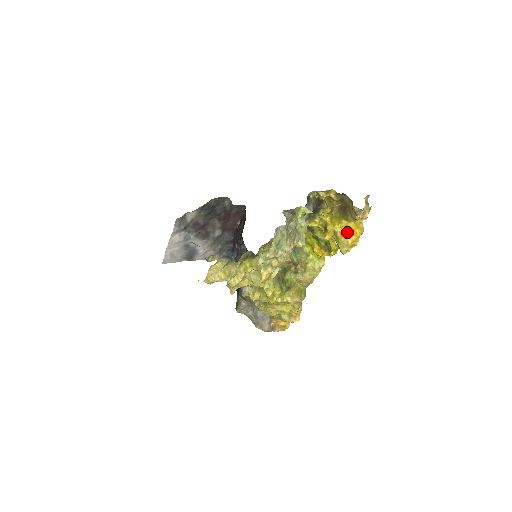
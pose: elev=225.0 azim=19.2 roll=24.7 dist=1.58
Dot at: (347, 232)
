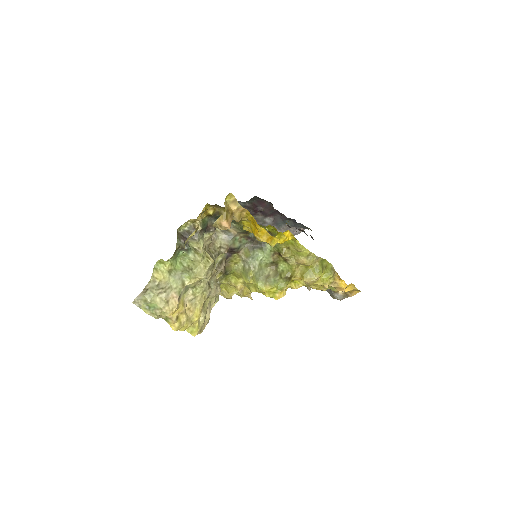
Dot at: (253, 229)
